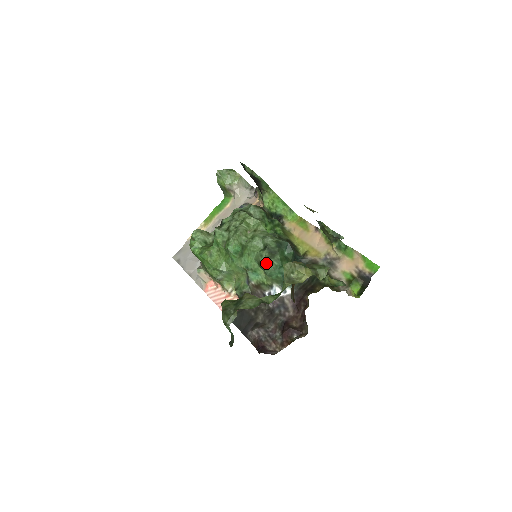
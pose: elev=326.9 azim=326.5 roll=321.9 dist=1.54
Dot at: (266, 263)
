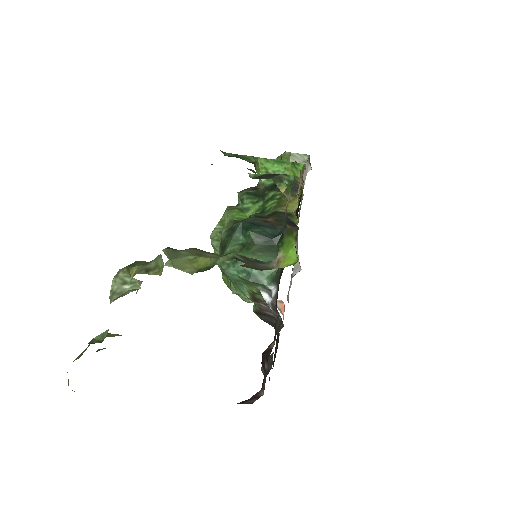
Dot at: occluded
